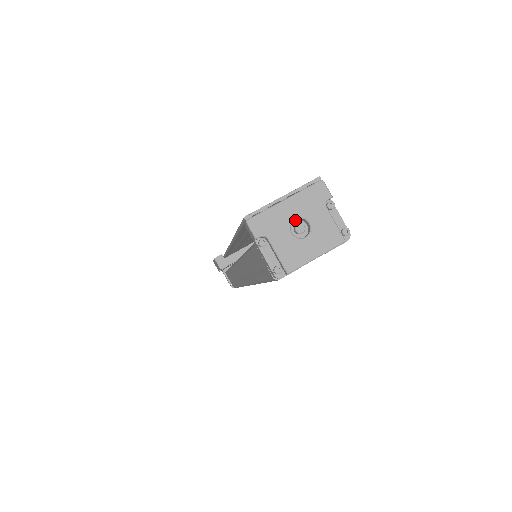
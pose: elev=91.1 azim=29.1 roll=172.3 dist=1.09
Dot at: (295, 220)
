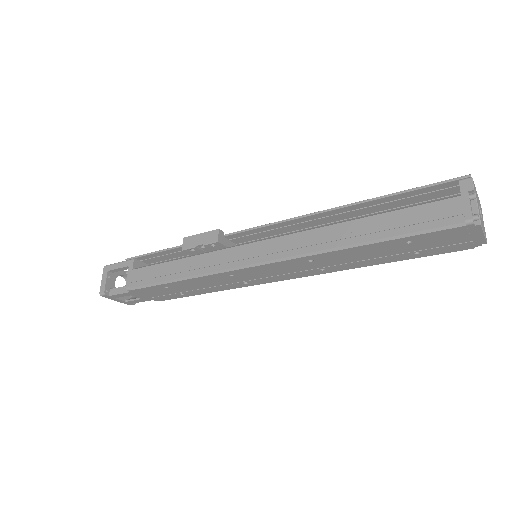
Dot at: occluded
